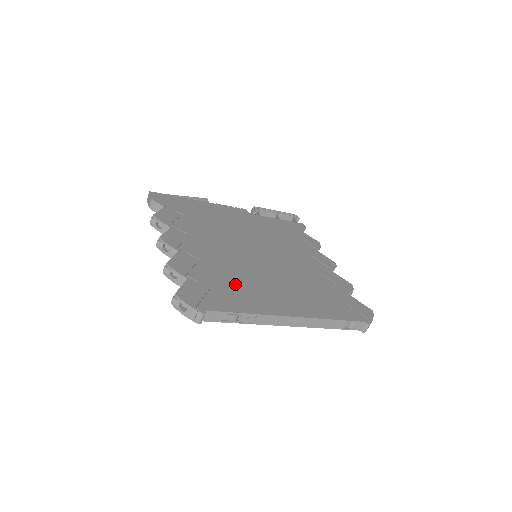
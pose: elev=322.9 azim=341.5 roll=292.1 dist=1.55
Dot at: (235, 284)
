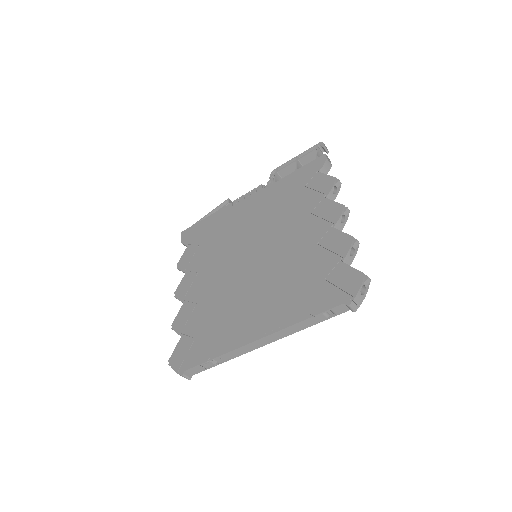
Dot at: (216, 321)
